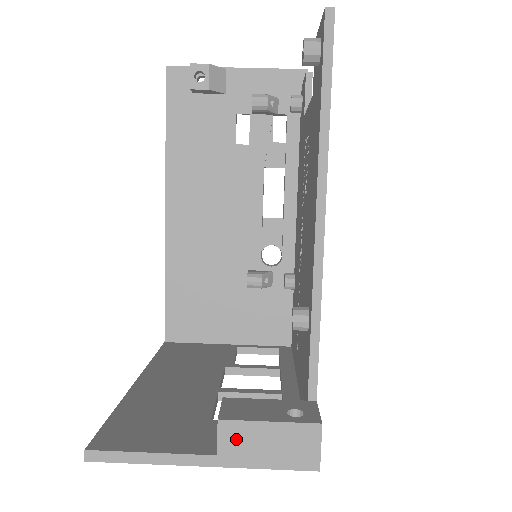
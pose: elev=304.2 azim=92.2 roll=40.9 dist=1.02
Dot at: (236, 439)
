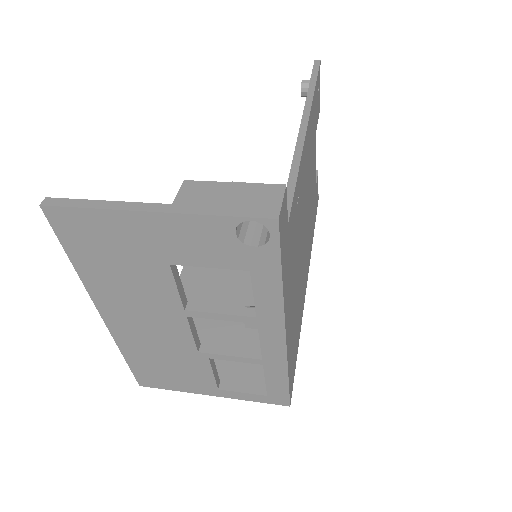
Dot at: (196, 193)
